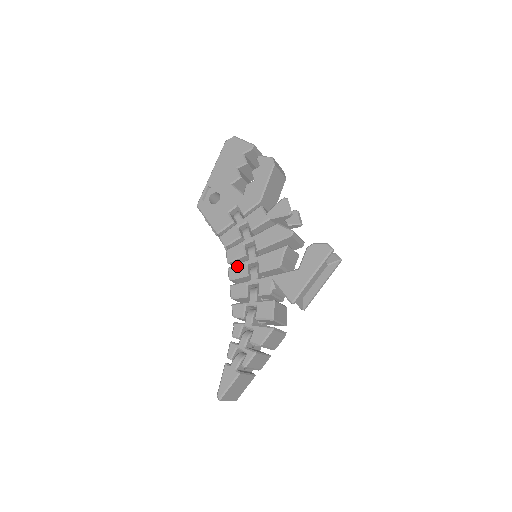
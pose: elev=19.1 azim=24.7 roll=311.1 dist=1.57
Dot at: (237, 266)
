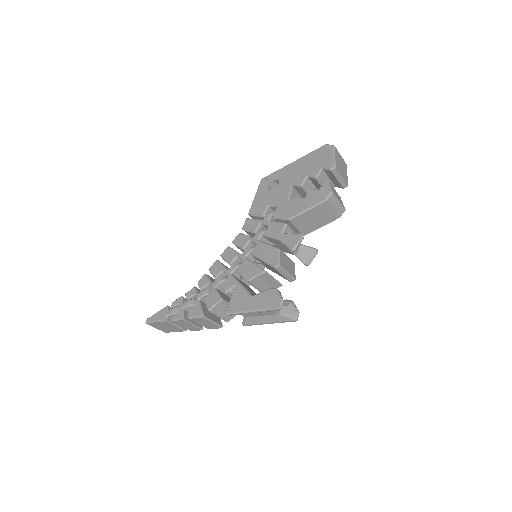
Dot at: (232, 251)
